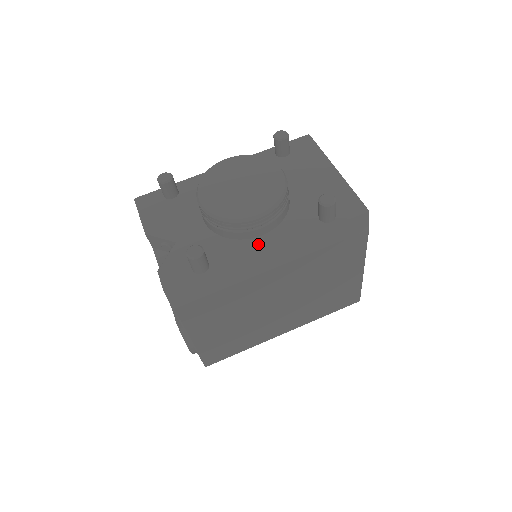
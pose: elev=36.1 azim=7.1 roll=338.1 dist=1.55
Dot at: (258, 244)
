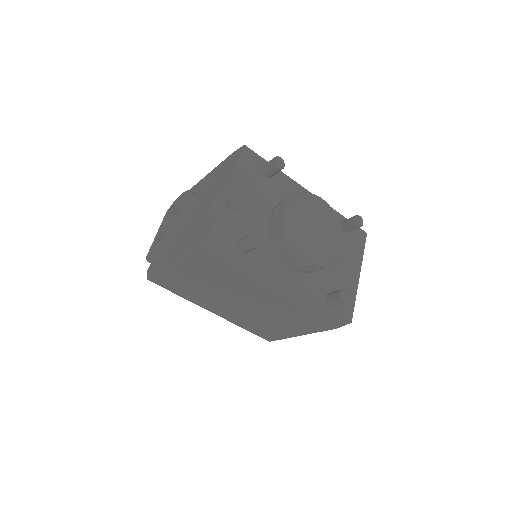
Dot at: (284, 272)
